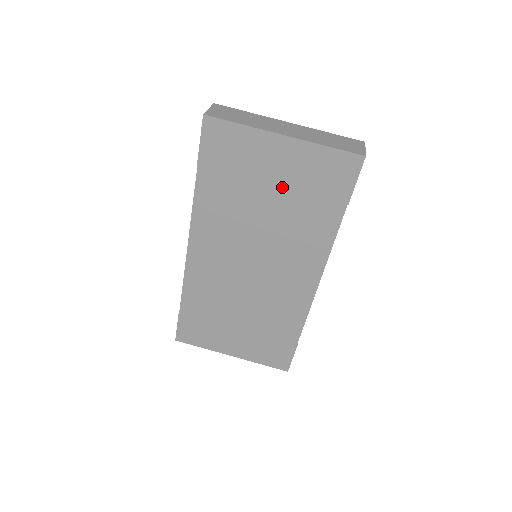
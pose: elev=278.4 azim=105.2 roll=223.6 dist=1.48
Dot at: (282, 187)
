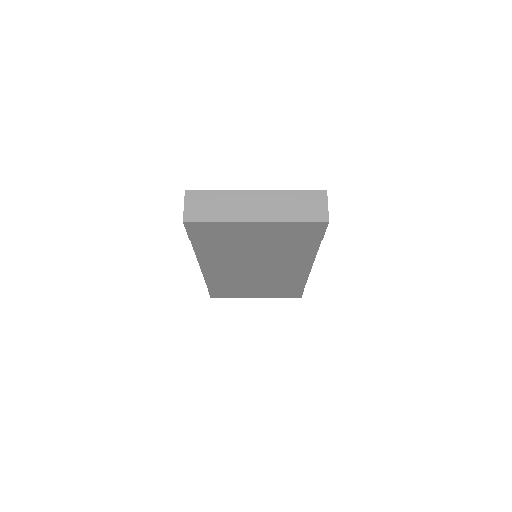
Dot at: (265, 240)
